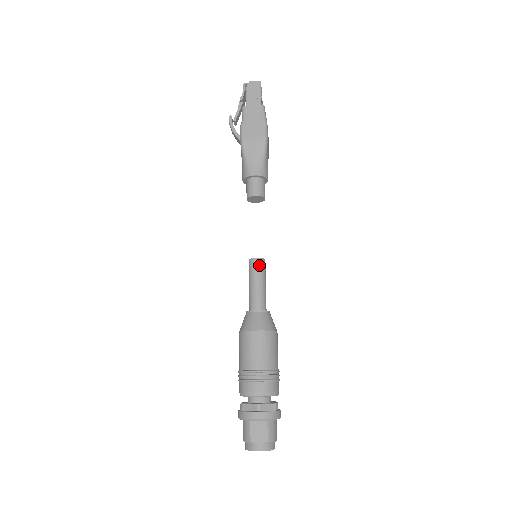
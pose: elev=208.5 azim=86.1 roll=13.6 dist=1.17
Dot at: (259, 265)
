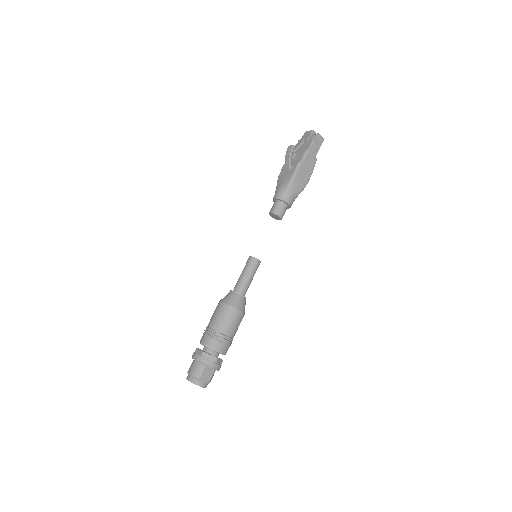
Dot at: (258, 265)
